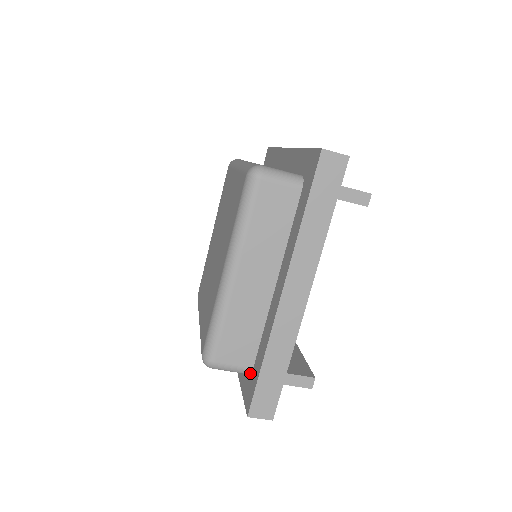
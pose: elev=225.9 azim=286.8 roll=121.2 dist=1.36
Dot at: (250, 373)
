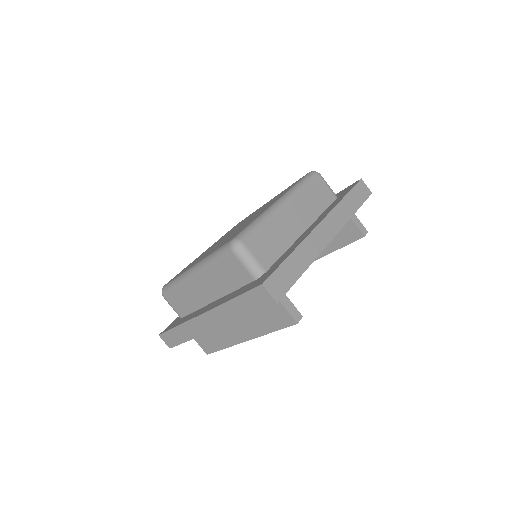
Dot at: (261, 275)
